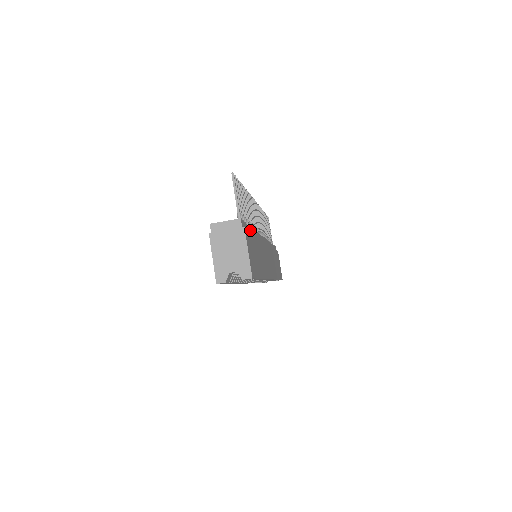
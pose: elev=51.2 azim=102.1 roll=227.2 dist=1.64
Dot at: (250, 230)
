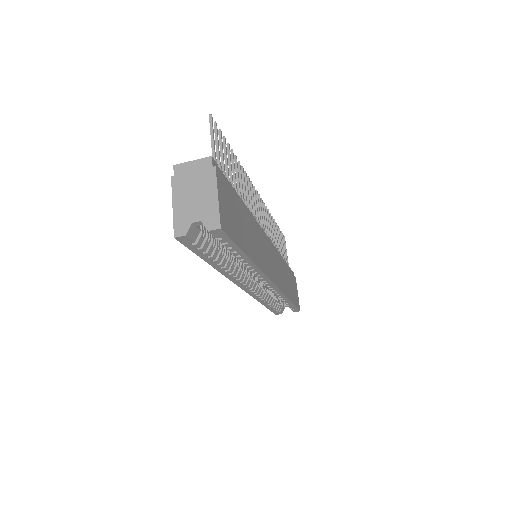
Dot at: occluded
